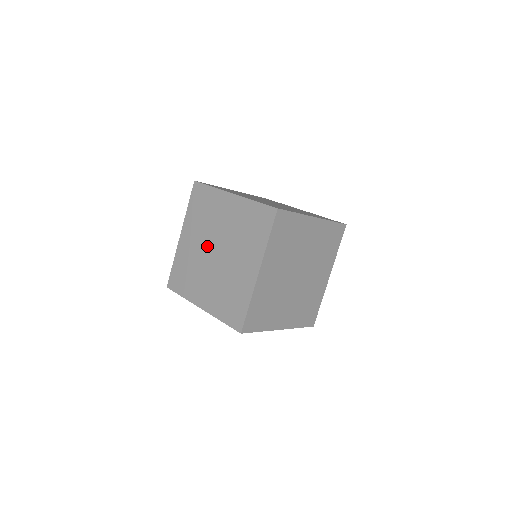
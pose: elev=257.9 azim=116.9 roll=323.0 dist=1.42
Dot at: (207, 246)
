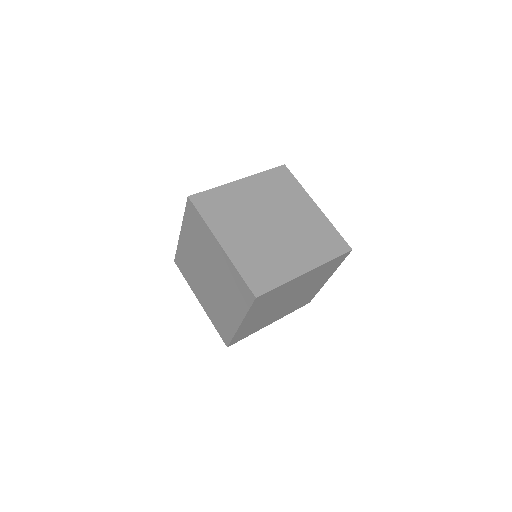
Dot at: (202, 265)
